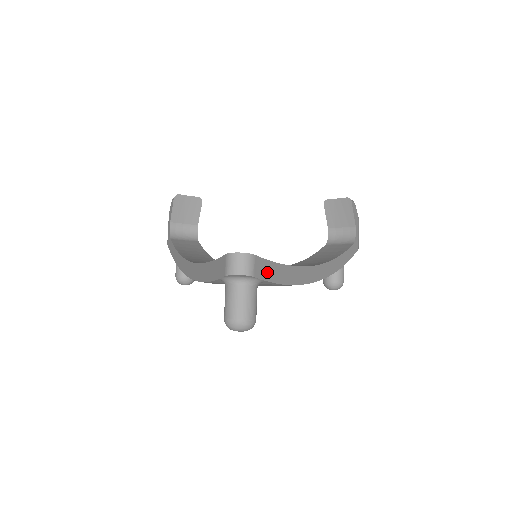
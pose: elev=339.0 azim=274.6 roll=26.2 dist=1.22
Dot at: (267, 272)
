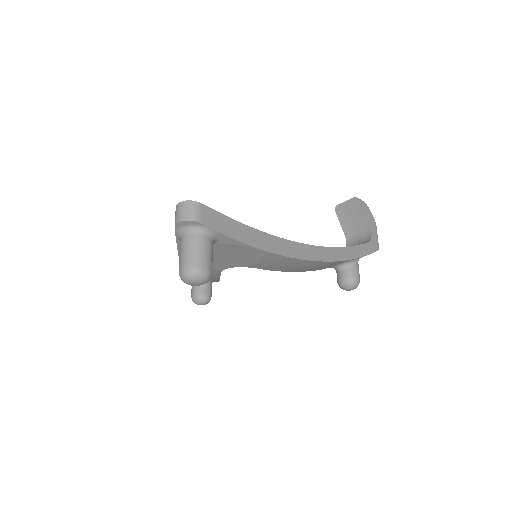
Dot at: (222, 225)
